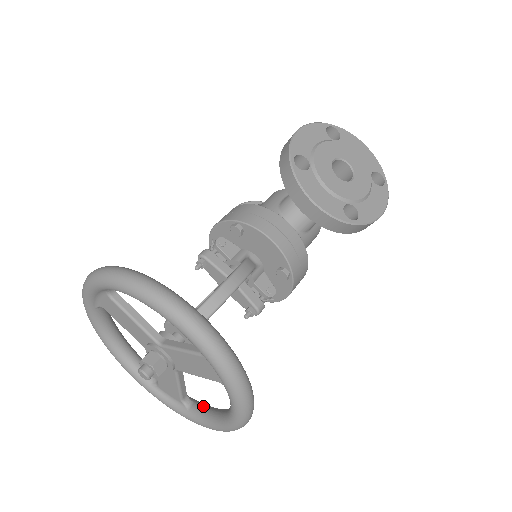
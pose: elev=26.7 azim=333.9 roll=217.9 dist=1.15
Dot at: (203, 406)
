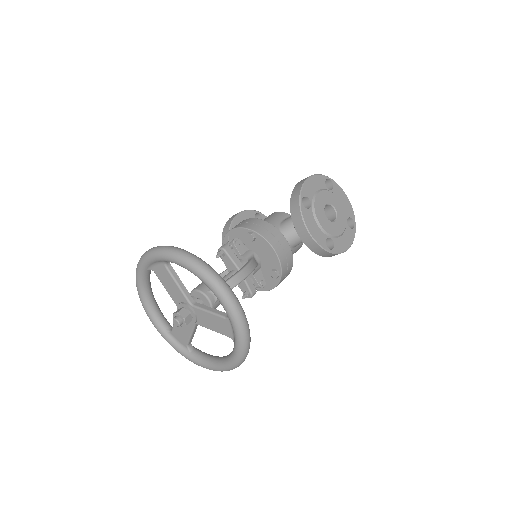
Dot at: (202, 352)
